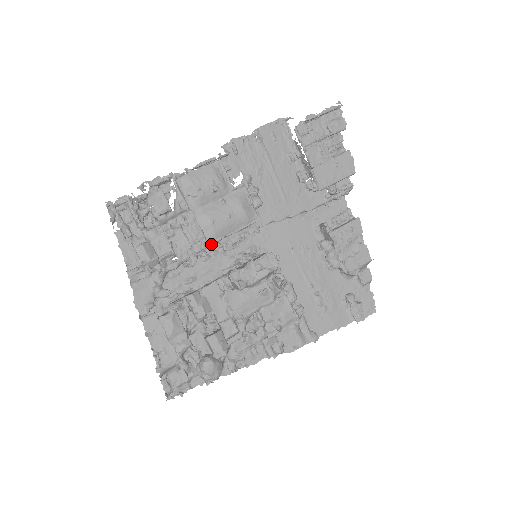
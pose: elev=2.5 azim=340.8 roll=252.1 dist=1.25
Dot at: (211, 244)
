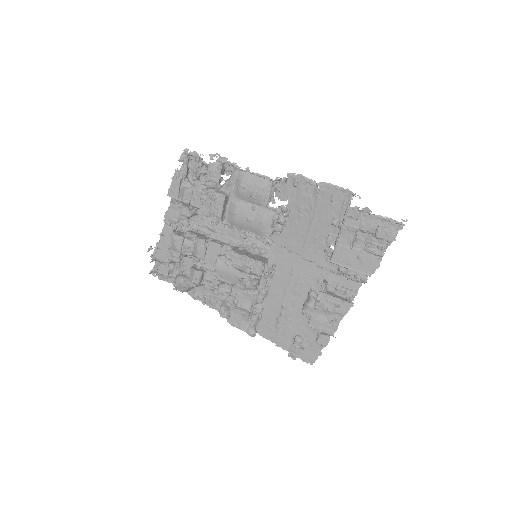
Dot at: (227, 224)
